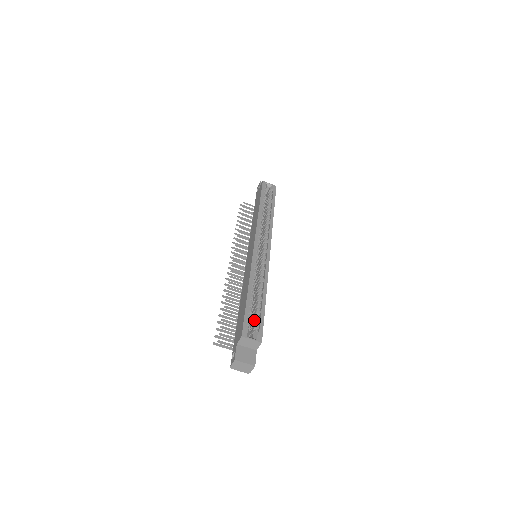
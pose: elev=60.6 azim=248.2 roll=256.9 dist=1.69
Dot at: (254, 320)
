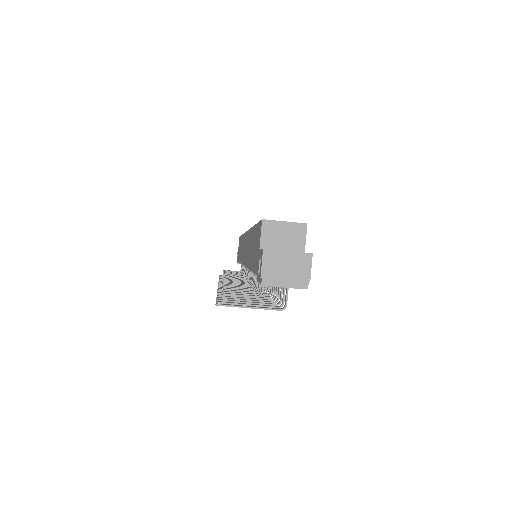
Dot at: occluded
